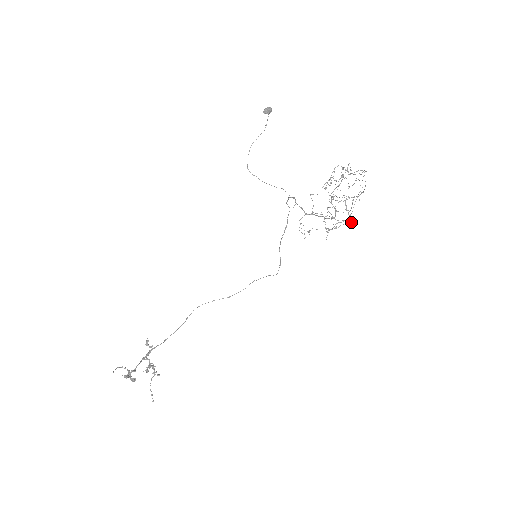
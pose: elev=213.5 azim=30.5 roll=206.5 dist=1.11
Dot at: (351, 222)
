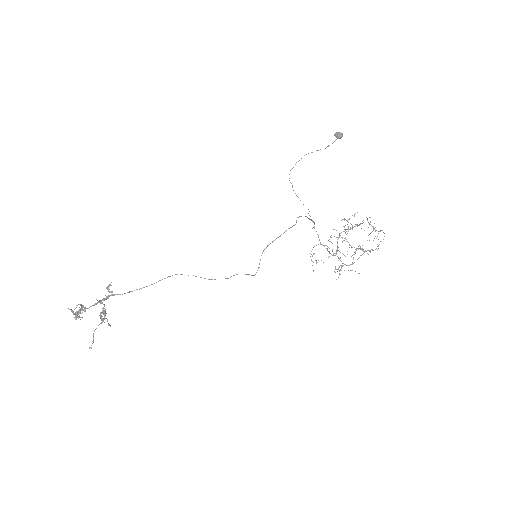
Dot at: (358, 273)
